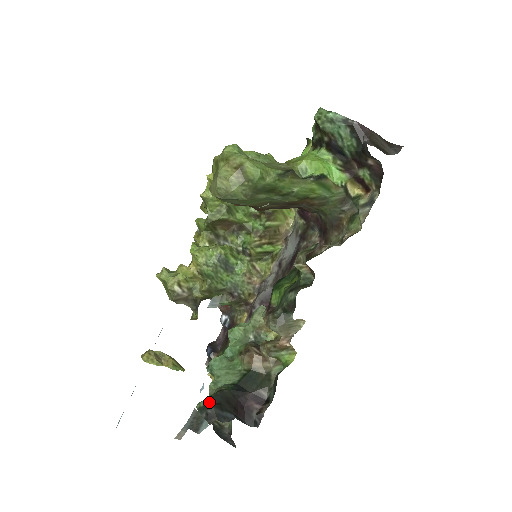
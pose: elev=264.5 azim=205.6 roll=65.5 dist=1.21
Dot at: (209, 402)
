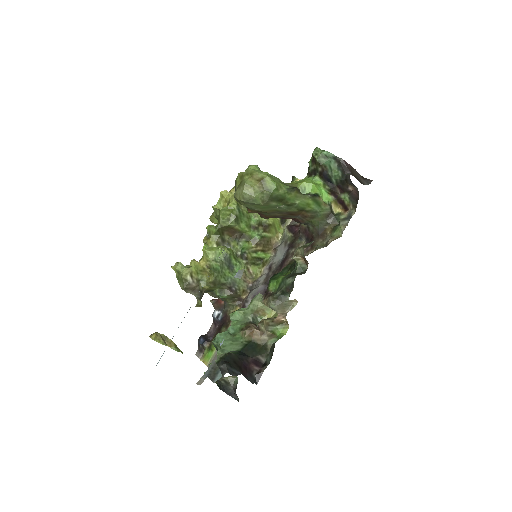
Dot at: (221, 361)
